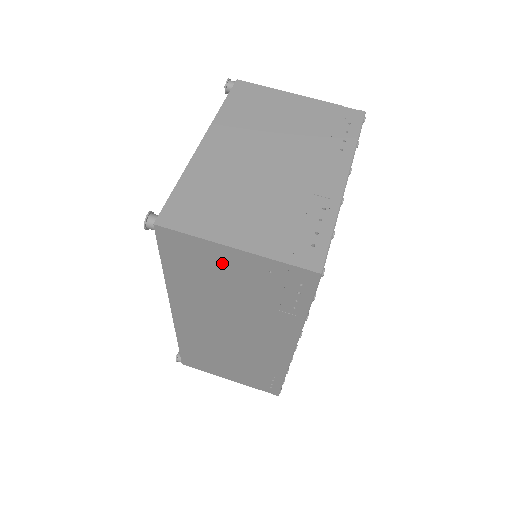
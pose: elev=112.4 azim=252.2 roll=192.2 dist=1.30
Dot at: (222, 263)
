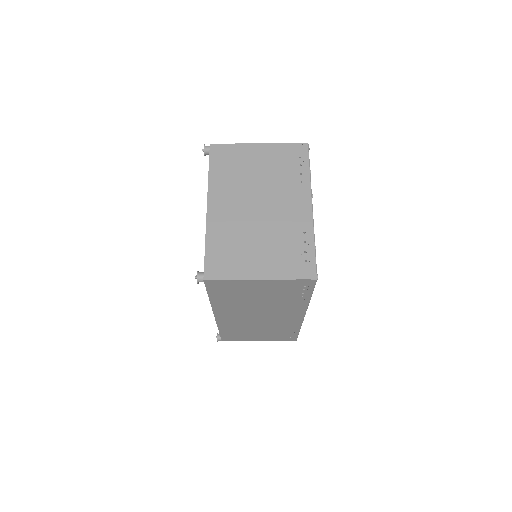
Dot at: (251, 287)
